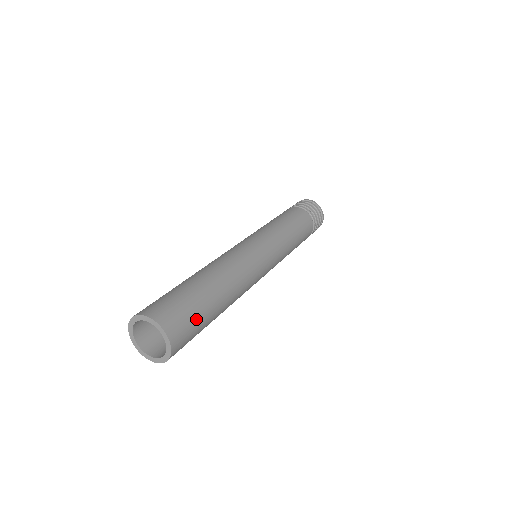
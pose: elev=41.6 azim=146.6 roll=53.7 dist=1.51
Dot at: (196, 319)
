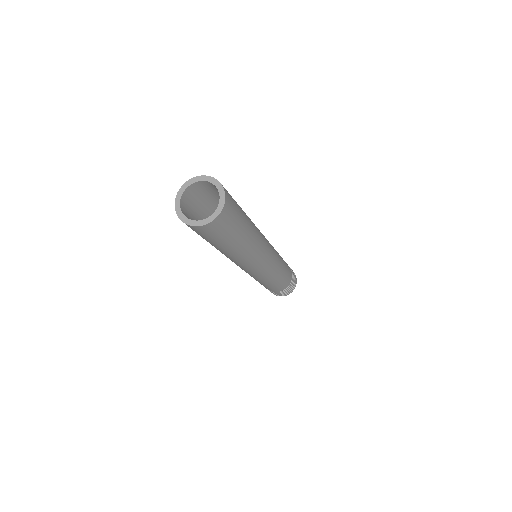
Dot at: (234, 227)
